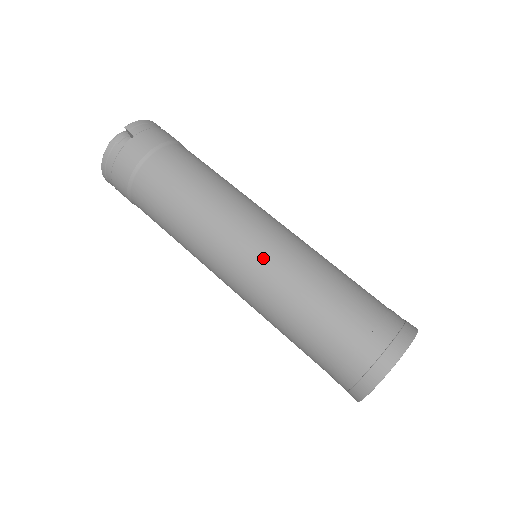
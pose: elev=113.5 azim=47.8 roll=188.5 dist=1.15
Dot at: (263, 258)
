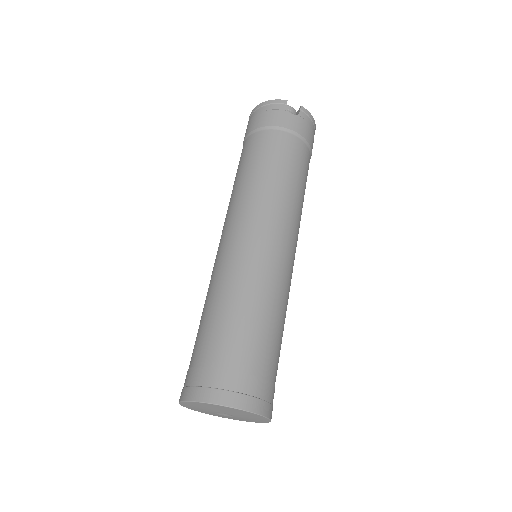
Dot at: (261, 255)
